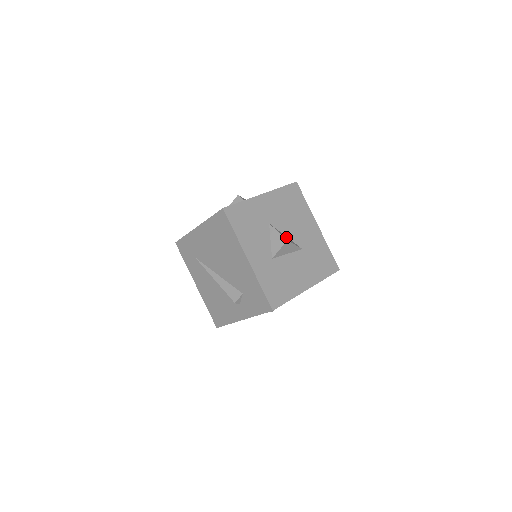
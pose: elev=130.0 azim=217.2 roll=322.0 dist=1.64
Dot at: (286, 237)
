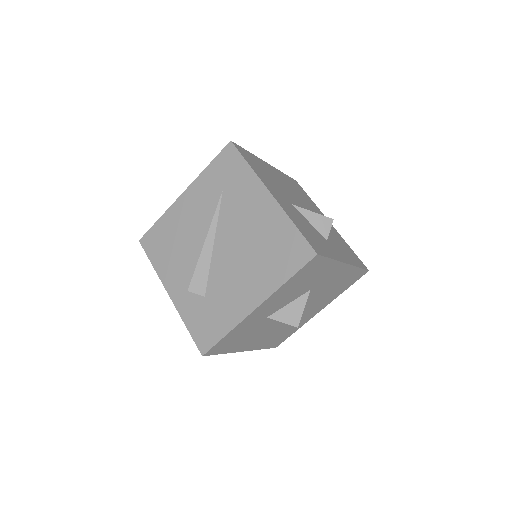
Dot at: occluded
